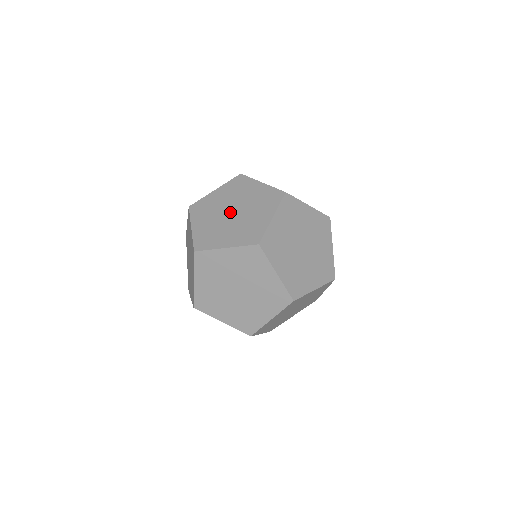
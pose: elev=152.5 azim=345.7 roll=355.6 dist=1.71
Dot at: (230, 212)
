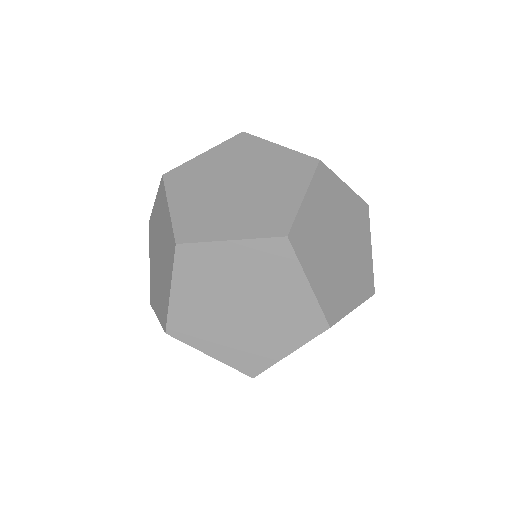
Dot at: occluded
